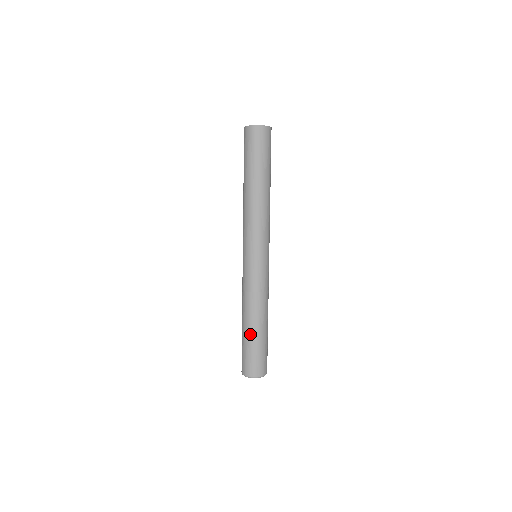
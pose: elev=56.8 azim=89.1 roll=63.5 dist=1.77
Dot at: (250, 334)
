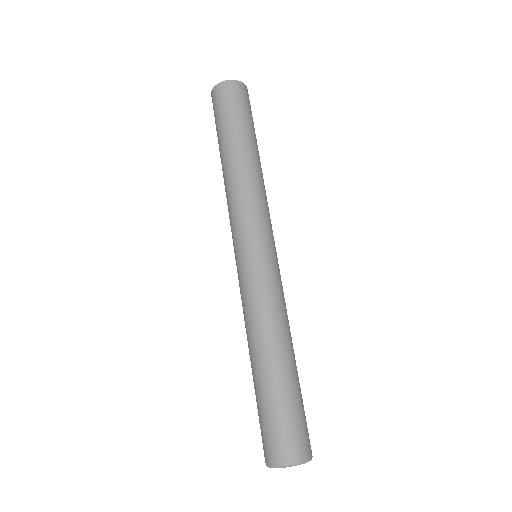
Dot at: (256, 382)
